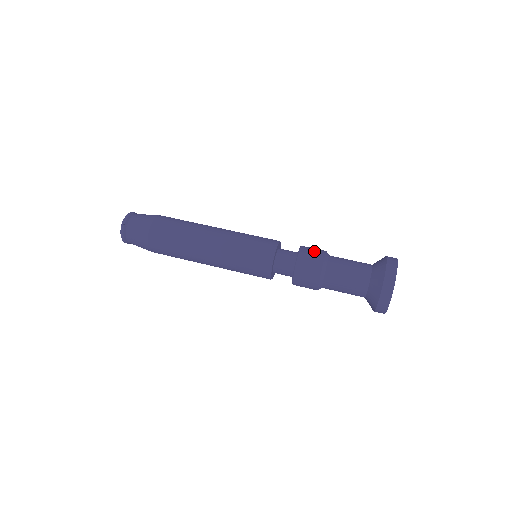
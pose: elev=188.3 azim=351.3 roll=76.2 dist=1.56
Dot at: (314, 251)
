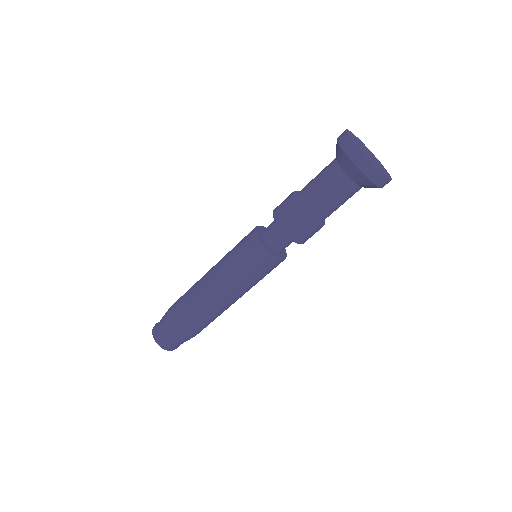
Dot at: occluded
